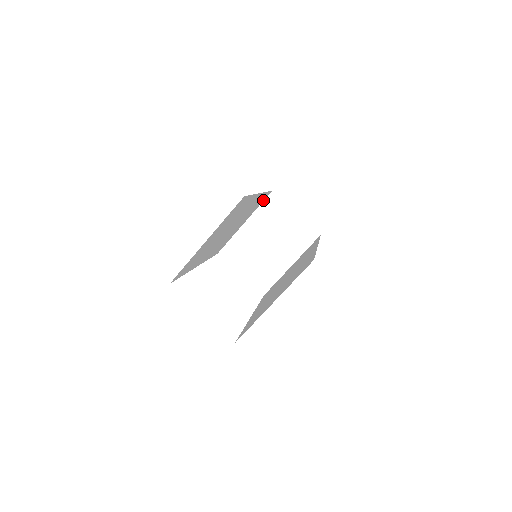
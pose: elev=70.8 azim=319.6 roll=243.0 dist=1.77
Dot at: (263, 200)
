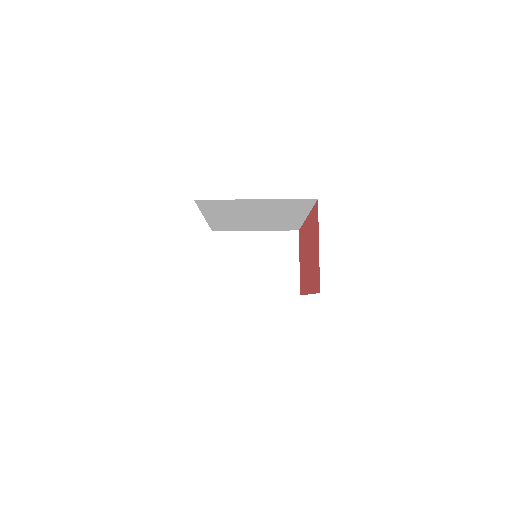
Dot at: (286, 229)
